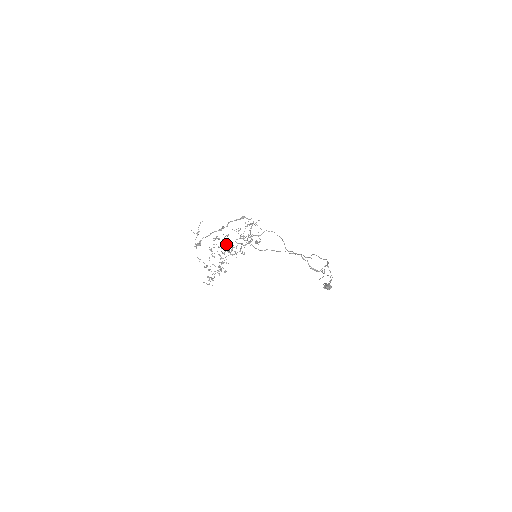
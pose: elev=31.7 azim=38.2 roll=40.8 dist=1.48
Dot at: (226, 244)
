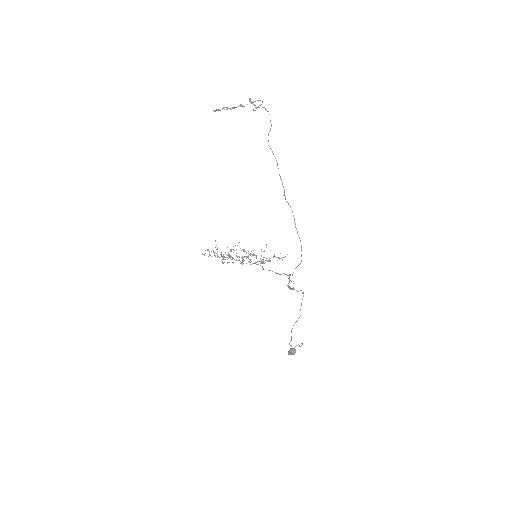
Dot at: occluded
